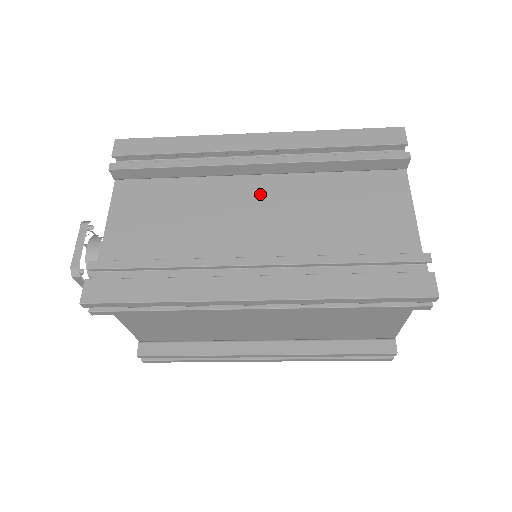
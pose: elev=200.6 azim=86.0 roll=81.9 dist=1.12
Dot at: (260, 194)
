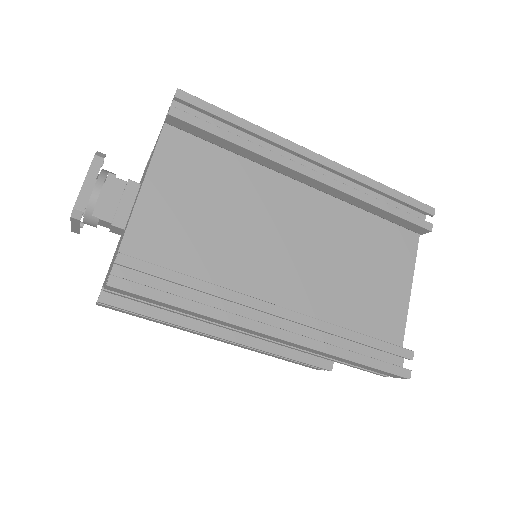
Dot at: occluded
